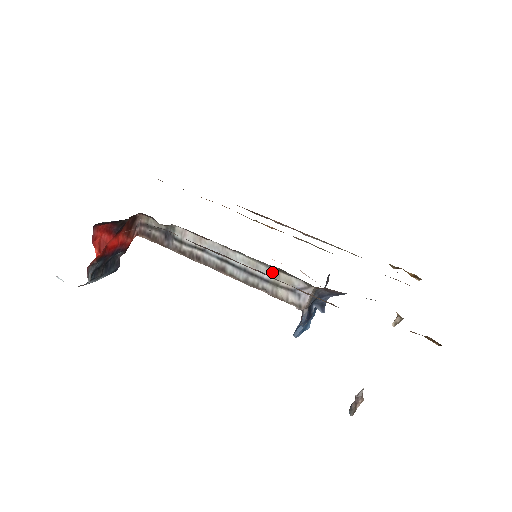
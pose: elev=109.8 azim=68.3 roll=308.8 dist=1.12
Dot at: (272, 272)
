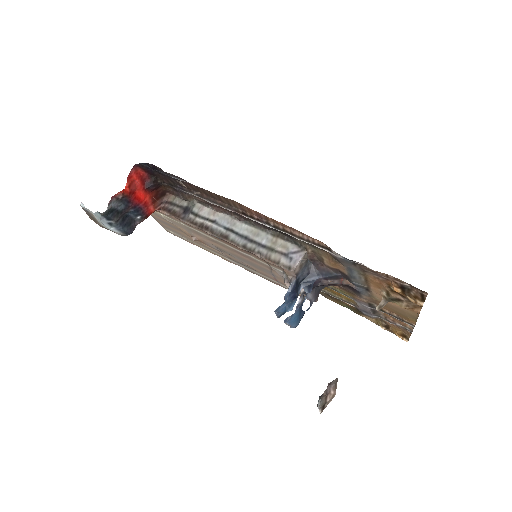
Dot at: (271, 239)
